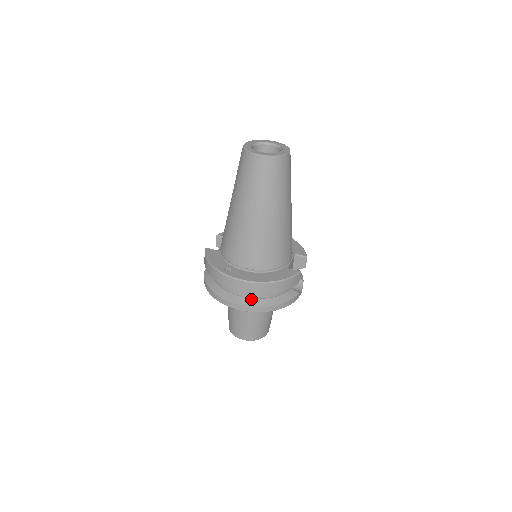
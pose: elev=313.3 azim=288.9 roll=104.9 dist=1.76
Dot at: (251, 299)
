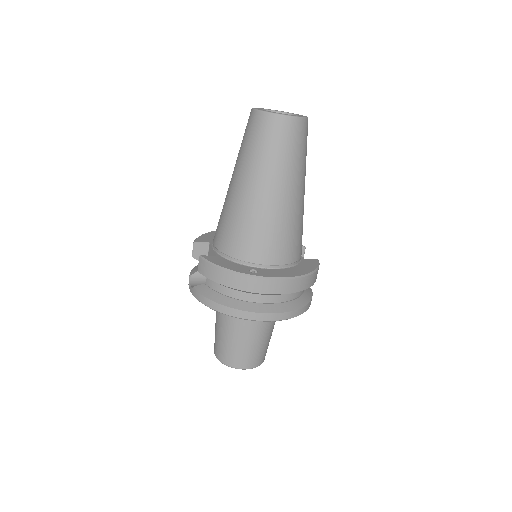
Dot at: (282, 303)
